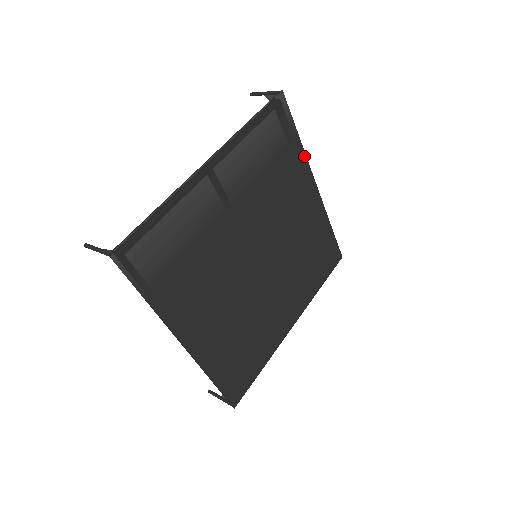
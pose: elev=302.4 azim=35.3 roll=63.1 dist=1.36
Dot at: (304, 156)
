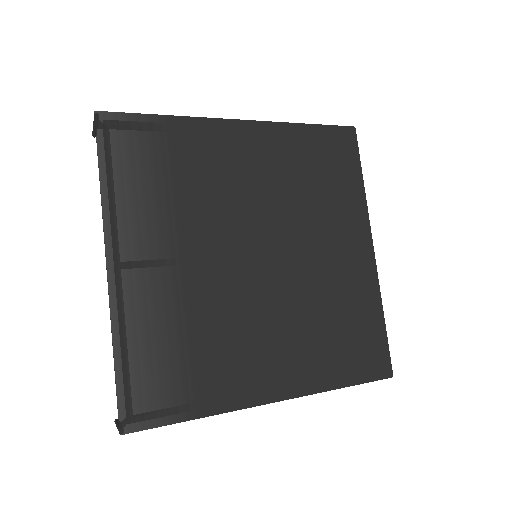
Dot at: (193, 120)
